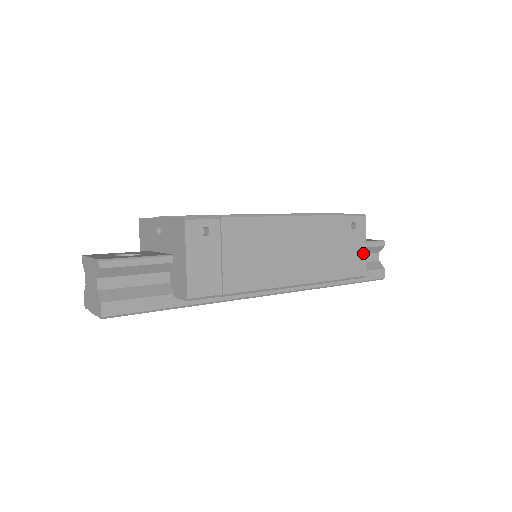
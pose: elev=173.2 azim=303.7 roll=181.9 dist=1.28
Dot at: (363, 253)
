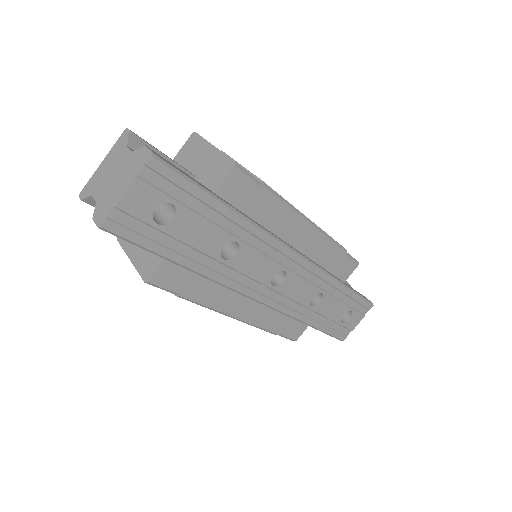
Dot at: occluded
